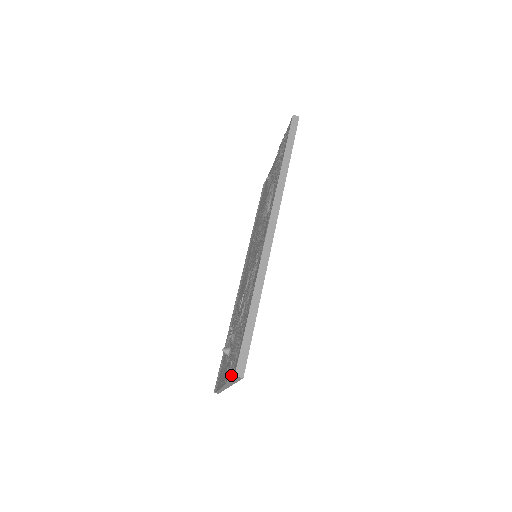
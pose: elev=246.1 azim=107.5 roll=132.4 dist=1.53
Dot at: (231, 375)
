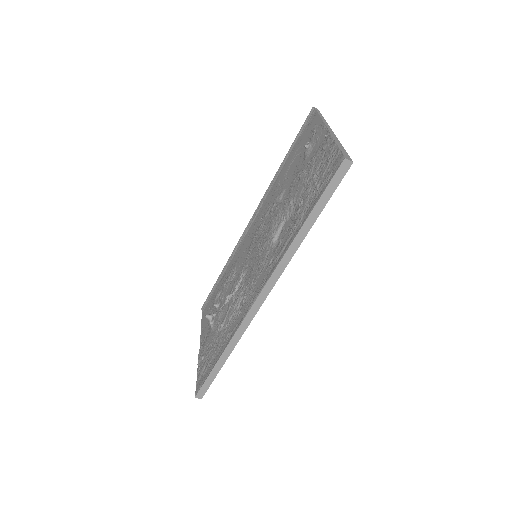
Dot at: (197, 378)
